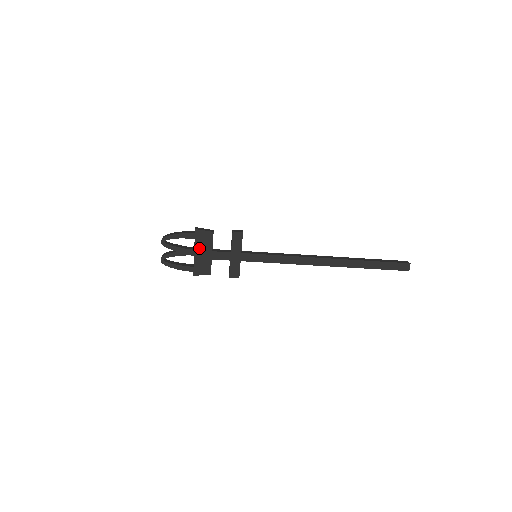
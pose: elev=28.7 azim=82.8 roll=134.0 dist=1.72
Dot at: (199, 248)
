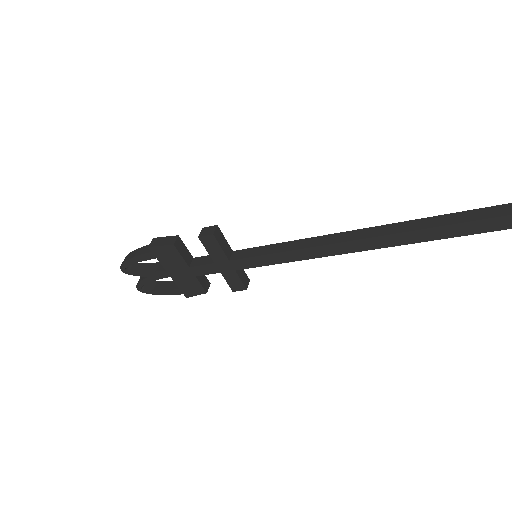
Dot at: (170, 267)
